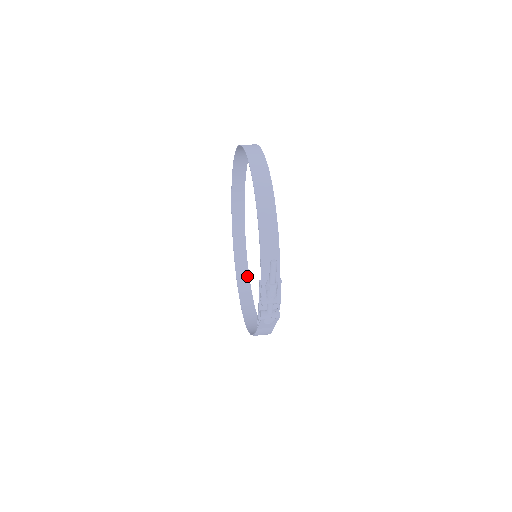
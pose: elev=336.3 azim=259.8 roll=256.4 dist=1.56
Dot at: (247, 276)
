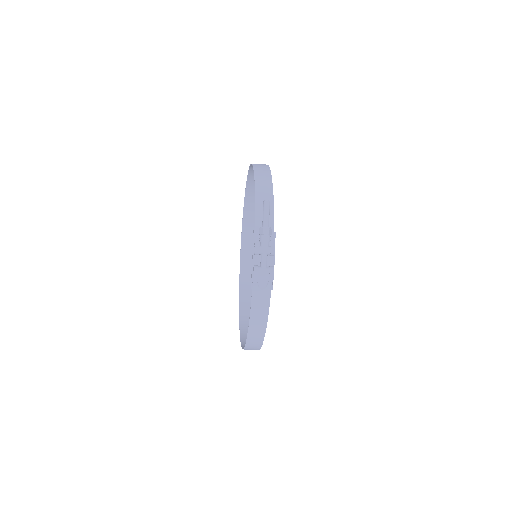
Dot at: occluded
